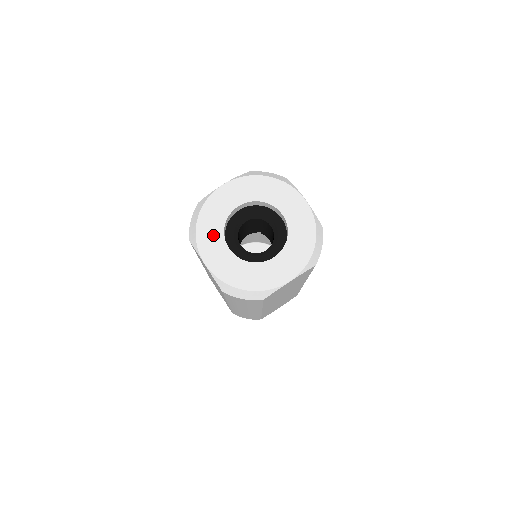
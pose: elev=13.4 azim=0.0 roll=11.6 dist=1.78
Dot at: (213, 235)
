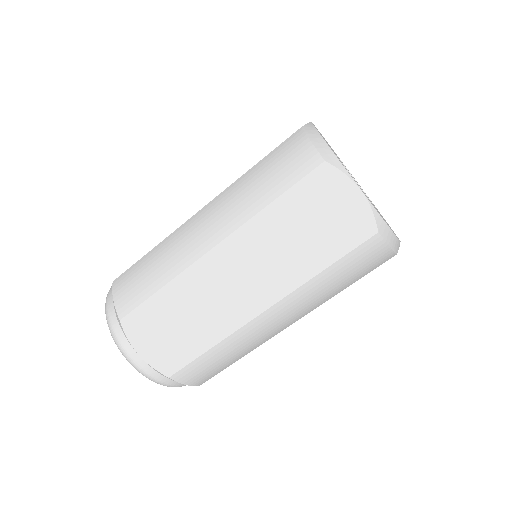
Dot at: occluded
